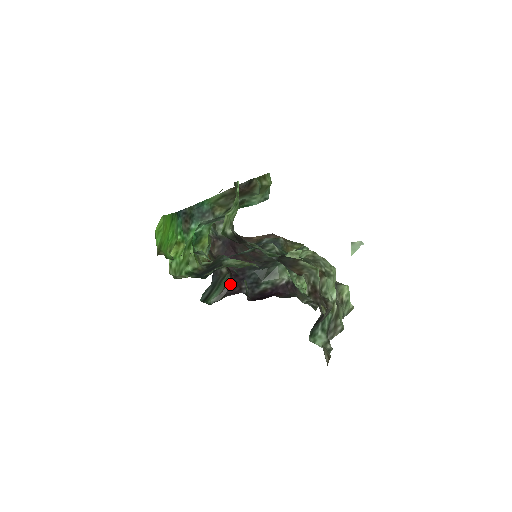
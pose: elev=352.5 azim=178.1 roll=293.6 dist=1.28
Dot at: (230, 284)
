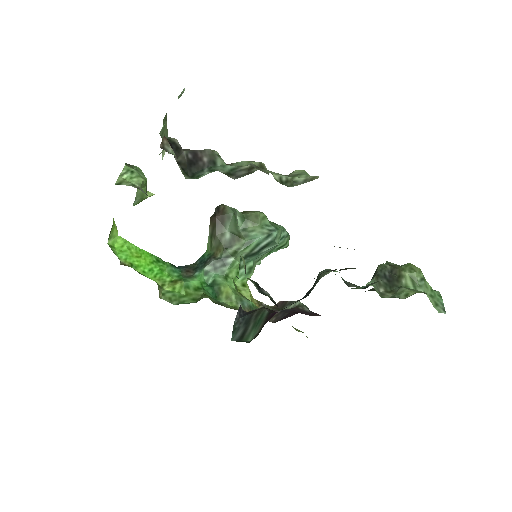
Dot at: (269, 316)
